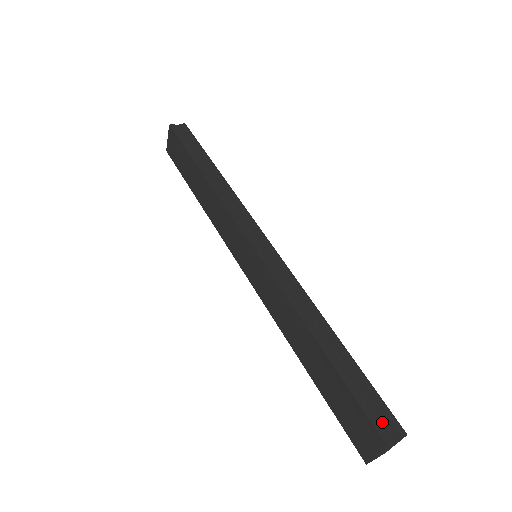
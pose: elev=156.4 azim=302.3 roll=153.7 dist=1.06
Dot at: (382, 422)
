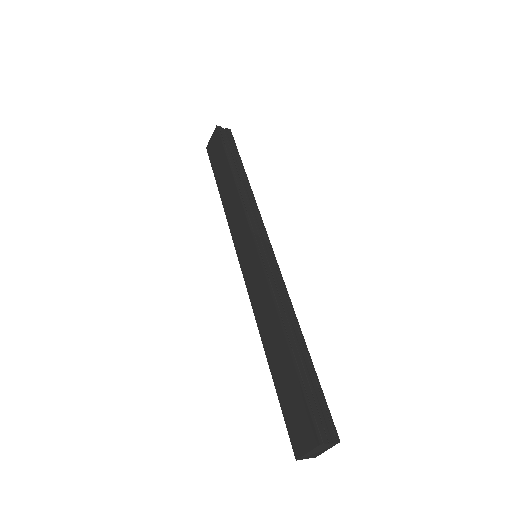
Dot at: (321, 424)
